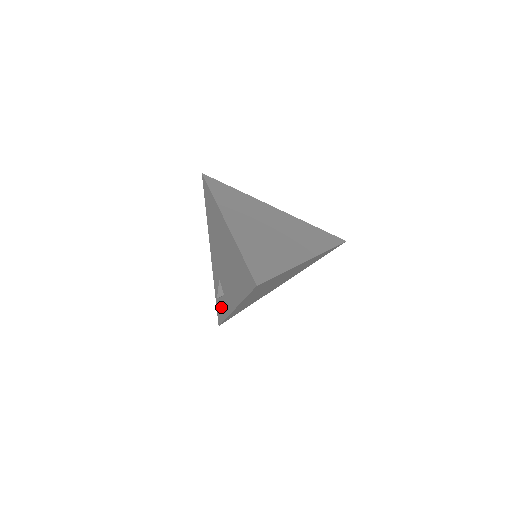
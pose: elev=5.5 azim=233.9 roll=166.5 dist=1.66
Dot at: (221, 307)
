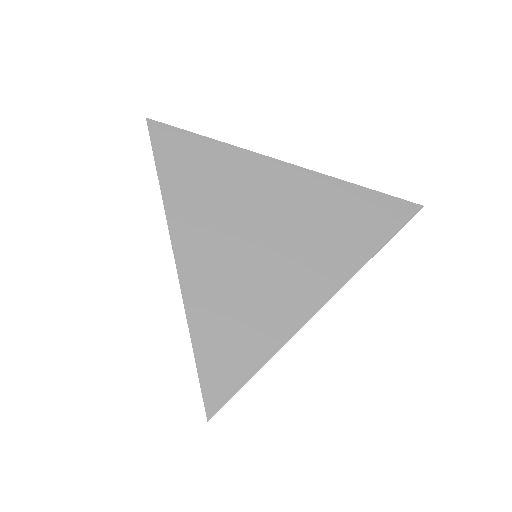
Dot at: occluded
